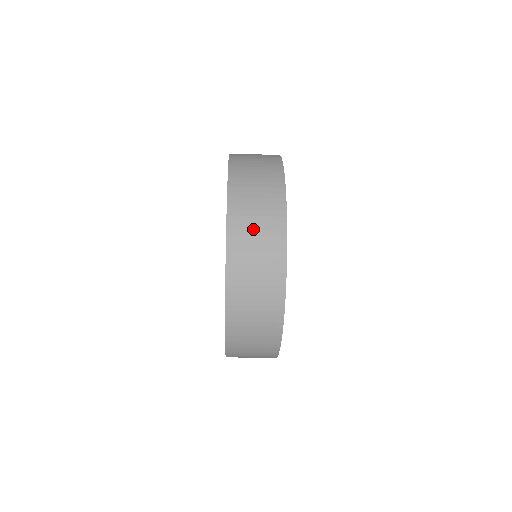
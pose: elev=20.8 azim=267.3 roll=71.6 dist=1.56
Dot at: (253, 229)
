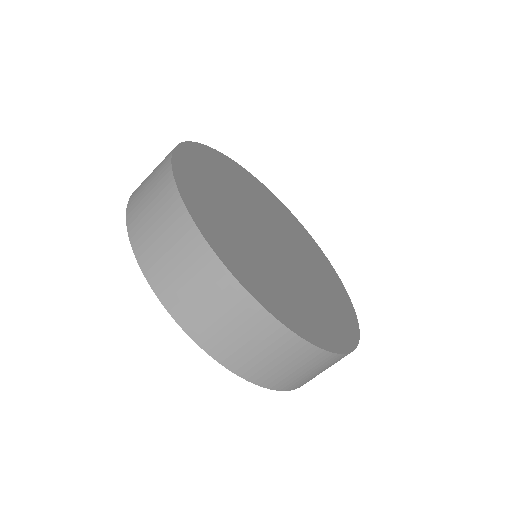
Dot at: (185, 284)
